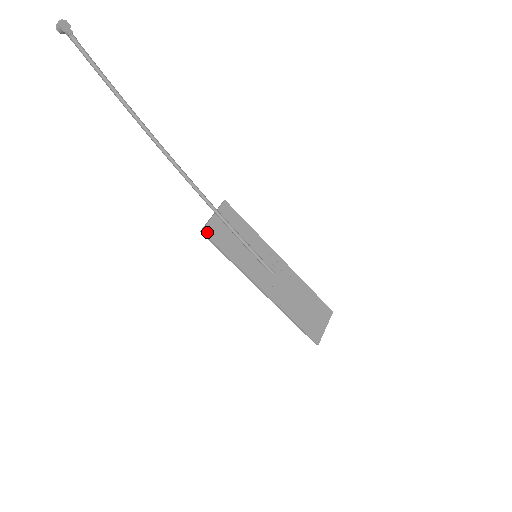
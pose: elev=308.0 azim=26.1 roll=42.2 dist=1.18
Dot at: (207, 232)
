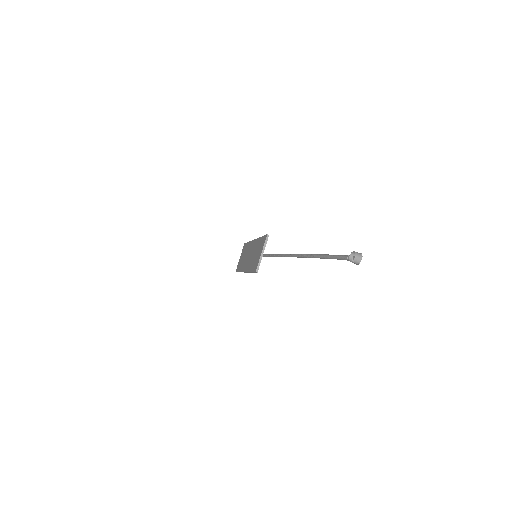
Dot at: occluded
